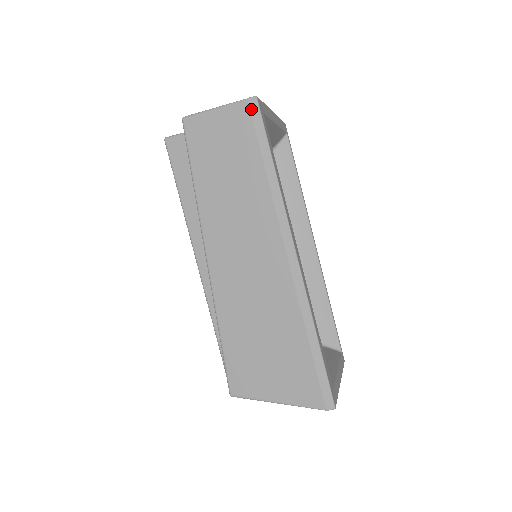
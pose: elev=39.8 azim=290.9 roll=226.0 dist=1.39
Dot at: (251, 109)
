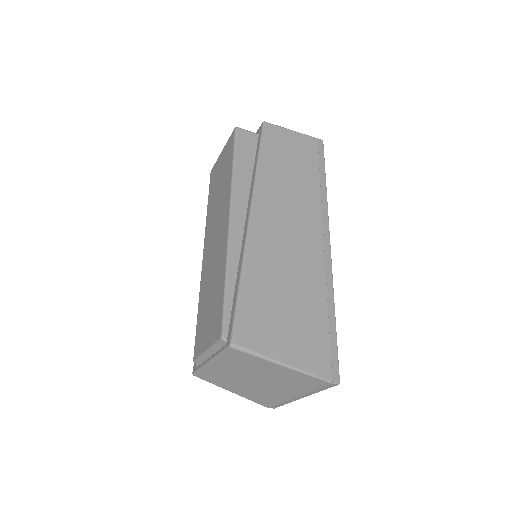
Dot at: (319, 144)
